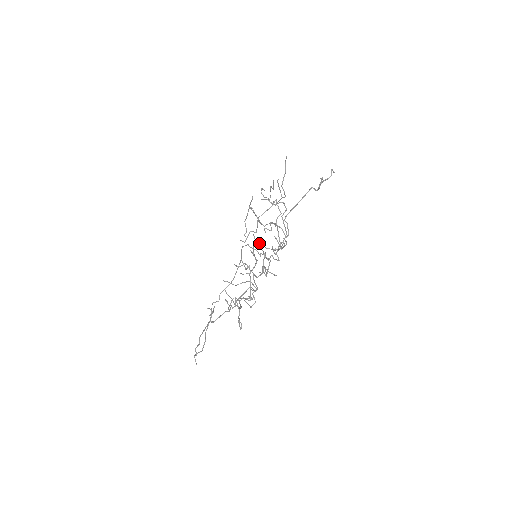
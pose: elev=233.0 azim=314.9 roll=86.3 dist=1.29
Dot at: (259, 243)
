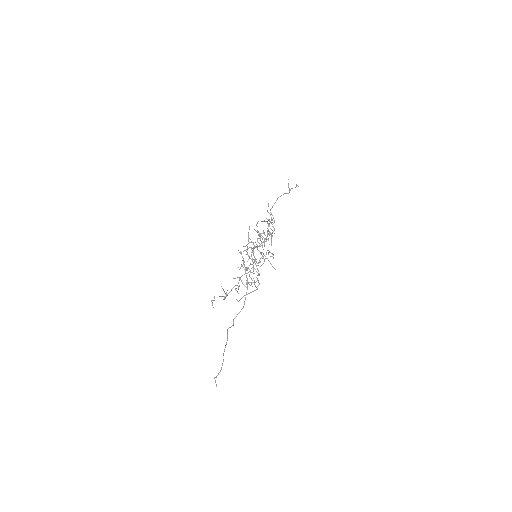
Dot at: (260, 266)
